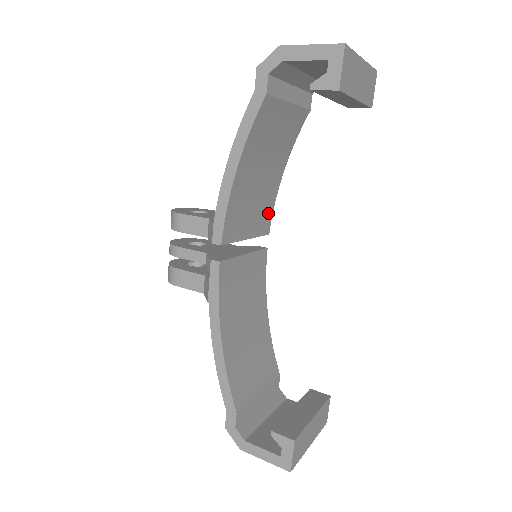
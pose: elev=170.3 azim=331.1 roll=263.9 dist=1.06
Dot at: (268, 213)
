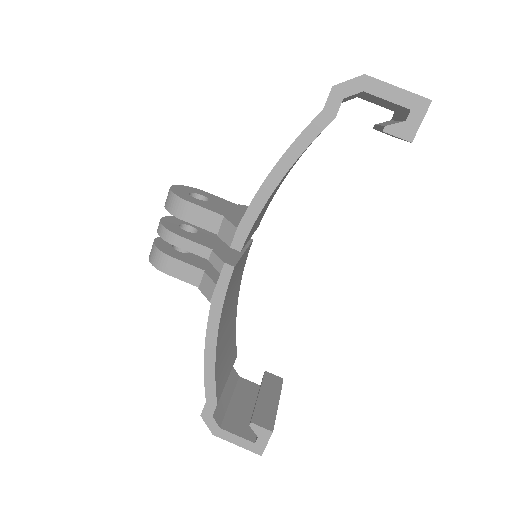
Dot at: (266, 209)
